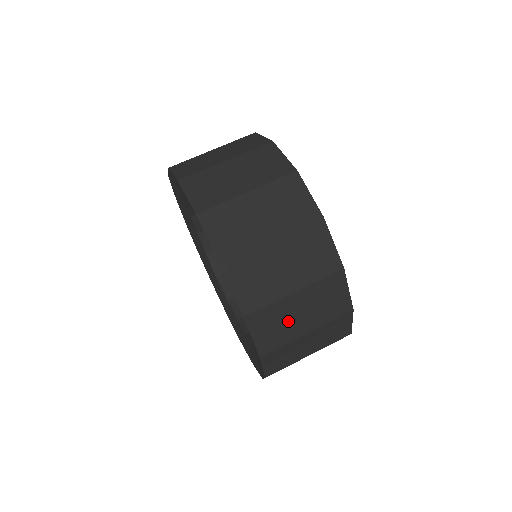
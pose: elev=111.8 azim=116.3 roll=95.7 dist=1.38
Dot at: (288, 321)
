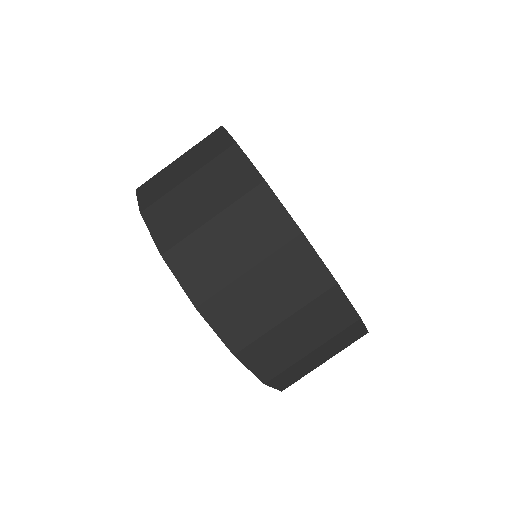
Dot at: occluded
